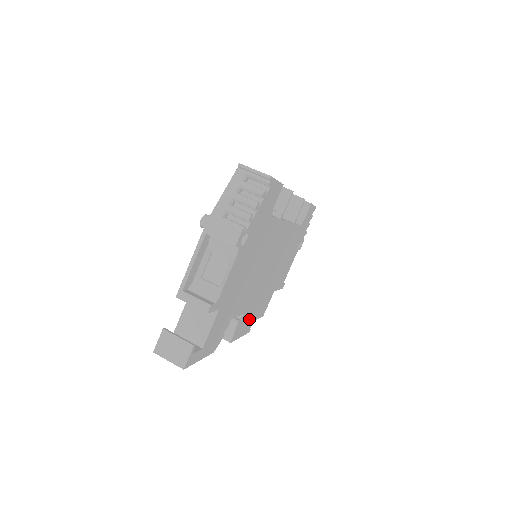
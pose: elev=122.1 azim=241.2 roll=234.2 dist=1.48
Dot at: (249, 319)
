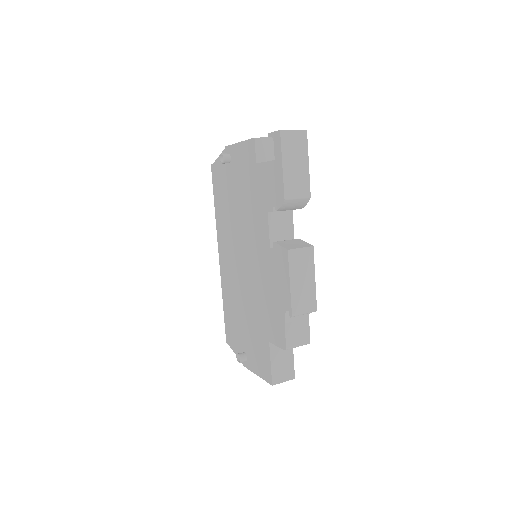
Dot at: occluded
